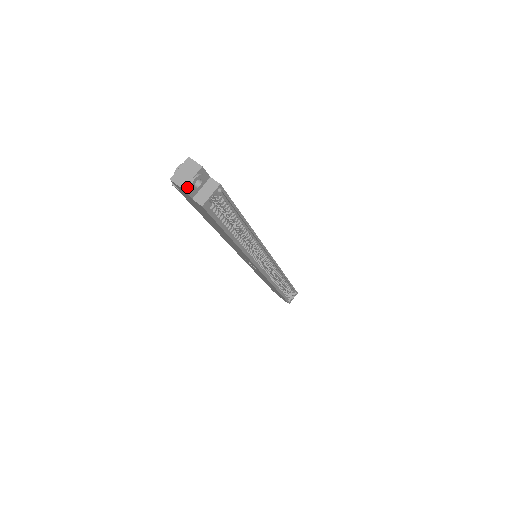
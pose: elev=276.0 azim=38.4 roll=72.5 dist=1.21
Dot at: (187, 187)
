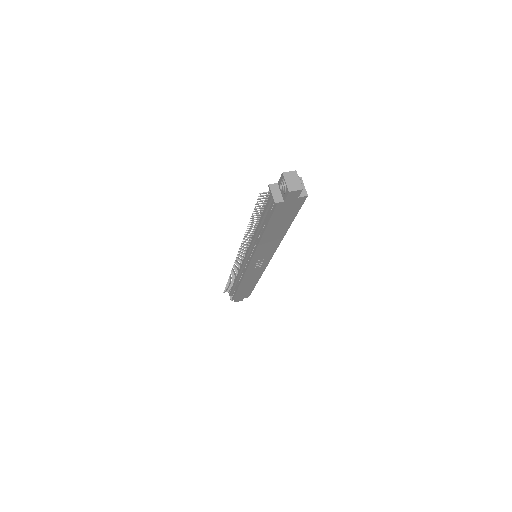
Dot at: (301, 188)
